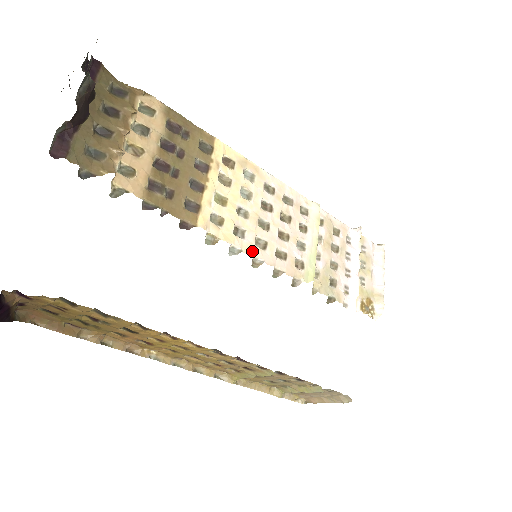
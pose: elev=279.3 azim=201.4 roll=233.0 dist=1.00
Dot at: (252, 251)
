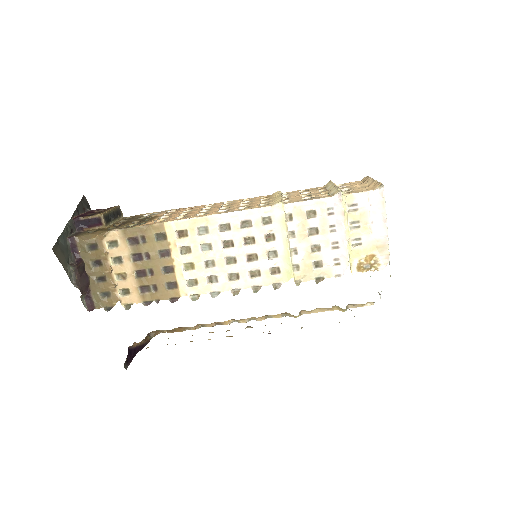
Dot at: (228, 287)
